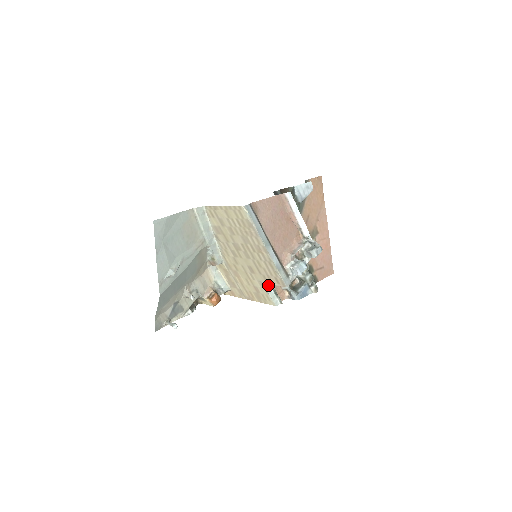
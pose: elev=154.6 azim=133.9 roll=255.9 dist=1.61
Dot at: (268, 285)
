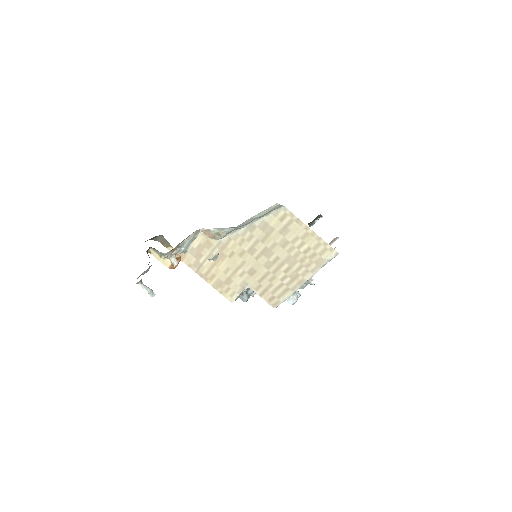
Dot at: occluded
